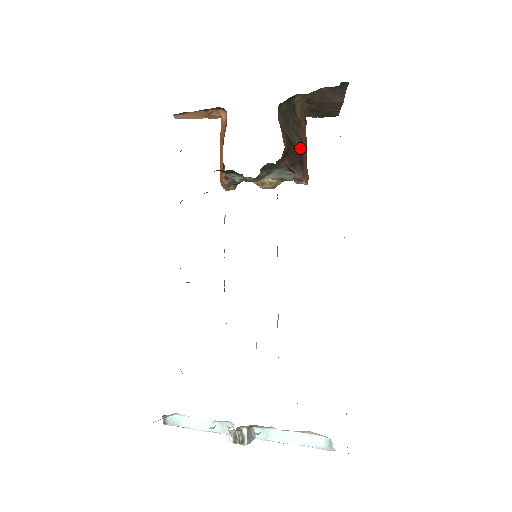
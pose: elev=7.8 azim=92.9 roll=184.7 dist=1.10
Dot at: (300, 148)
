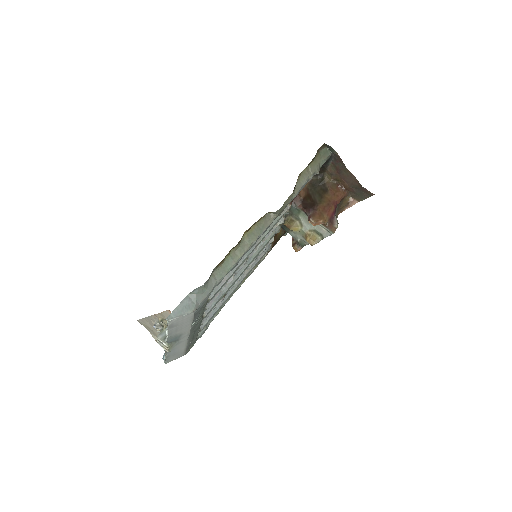
Dot at: (317, 201)
